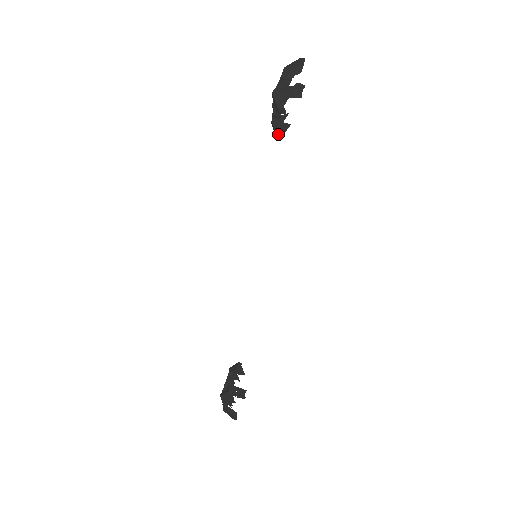
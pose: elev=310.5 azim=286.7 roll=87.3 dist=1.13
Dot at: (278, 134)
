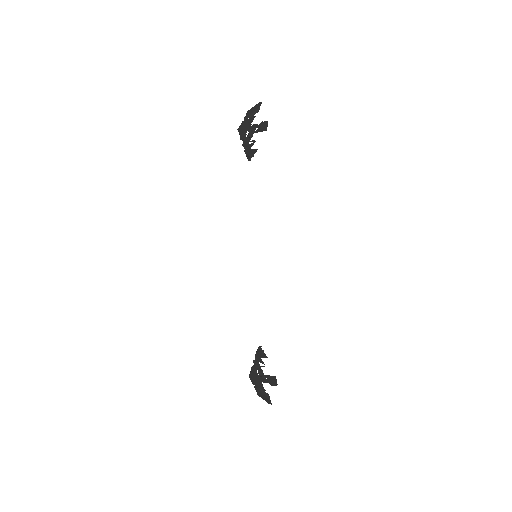
Dot at: (248, 157)
